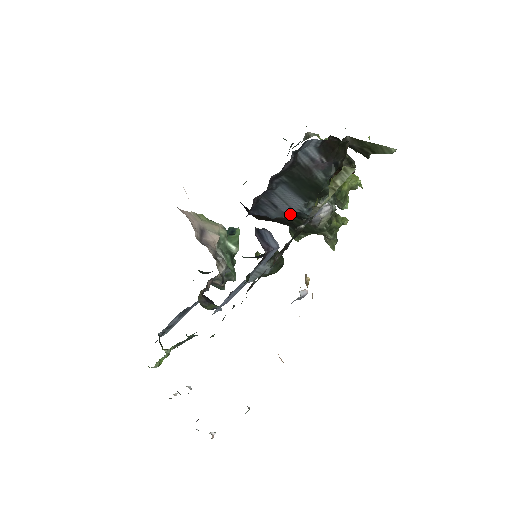
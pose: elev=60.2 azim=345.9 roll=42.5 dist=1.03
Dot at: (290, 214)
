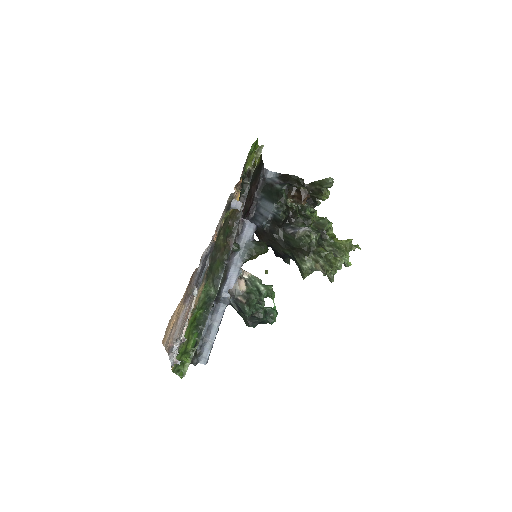
Dot at: (273, 222)
